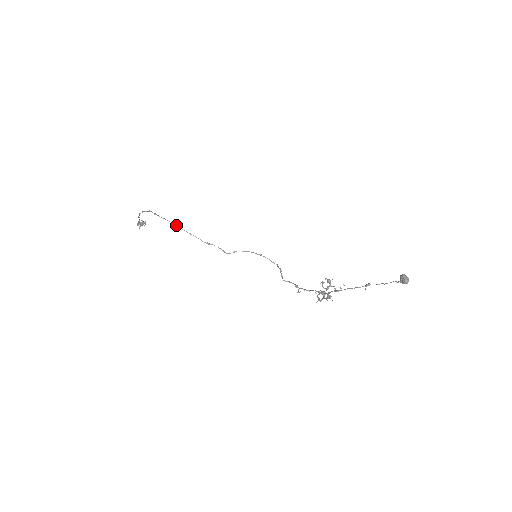
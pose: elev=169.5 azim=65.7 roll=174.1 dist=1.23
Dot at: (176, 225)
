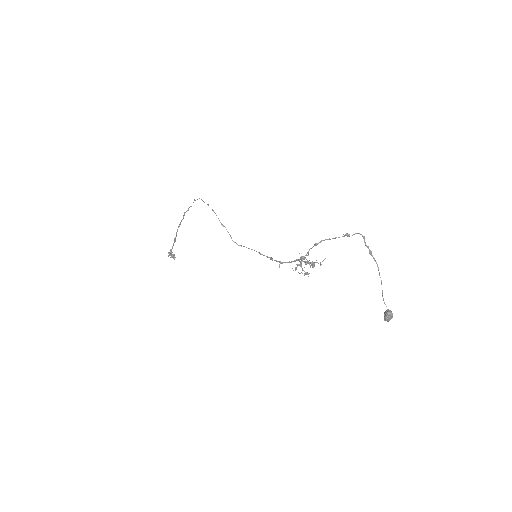
Dot at: occluded
